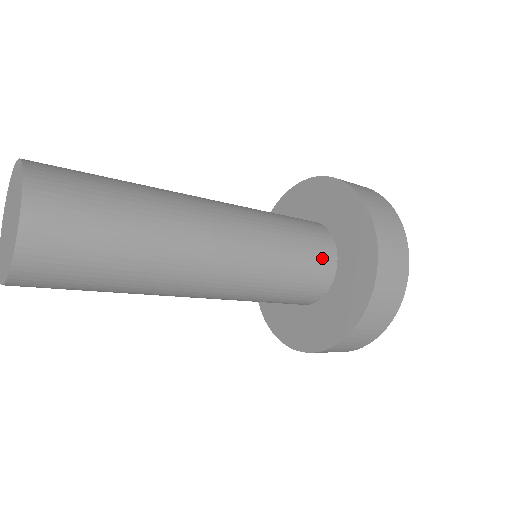
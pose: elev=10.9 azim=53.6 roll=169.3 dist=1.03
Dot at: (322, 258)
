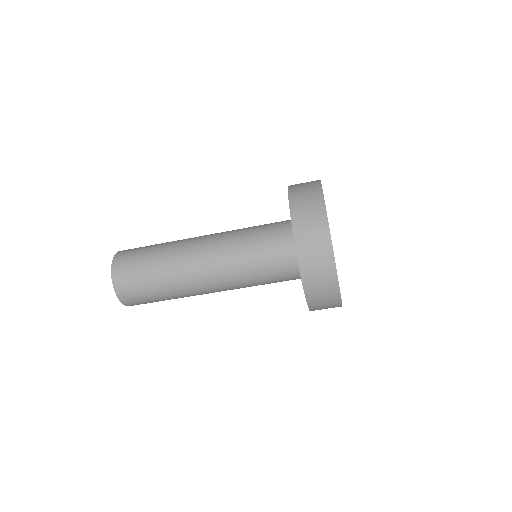
Dot at: (280, 231)
